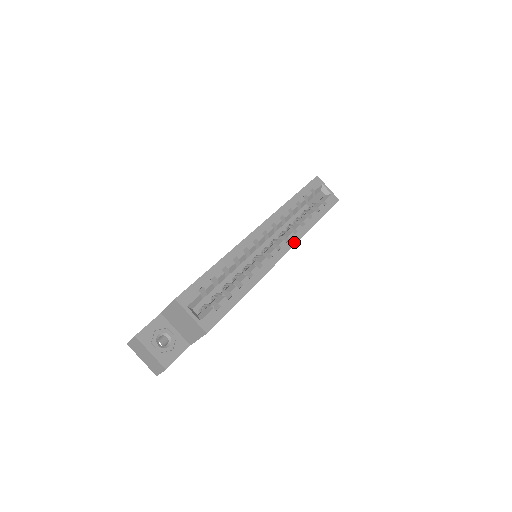
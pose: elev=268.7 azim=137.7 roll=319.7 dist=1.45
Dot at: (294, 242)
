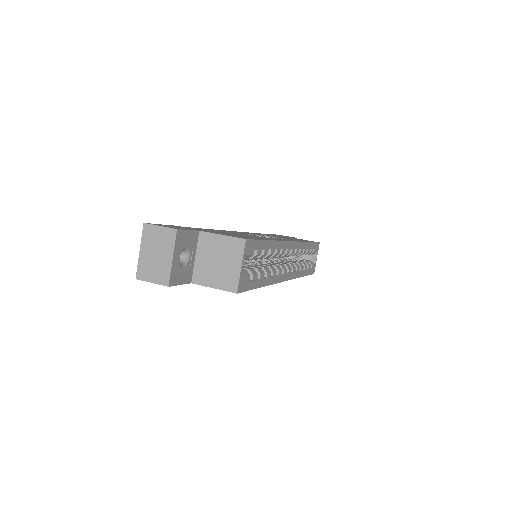
Dot at: (293, 277)
